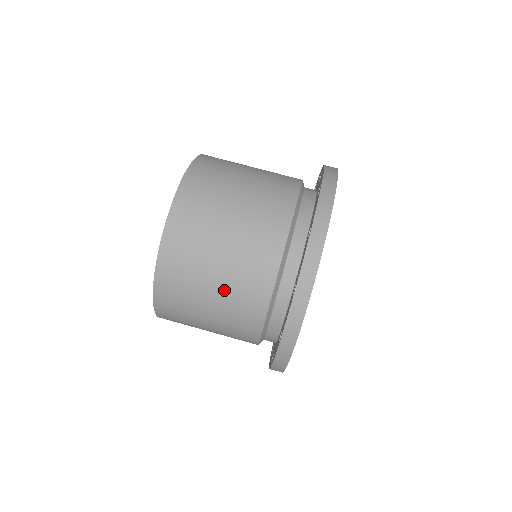
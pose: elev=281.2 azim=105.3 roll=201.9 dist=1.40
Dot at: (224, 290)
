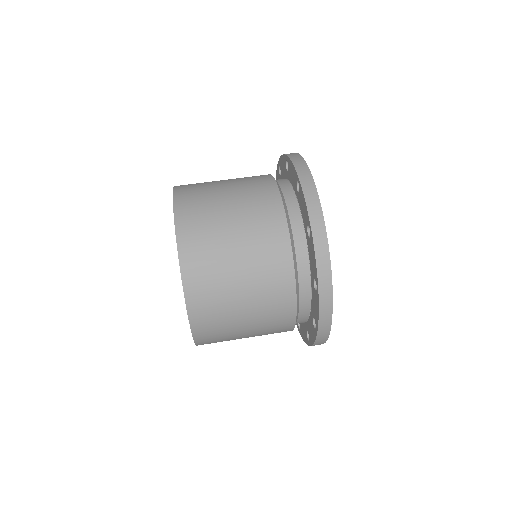
Dot at: (249, 263)
